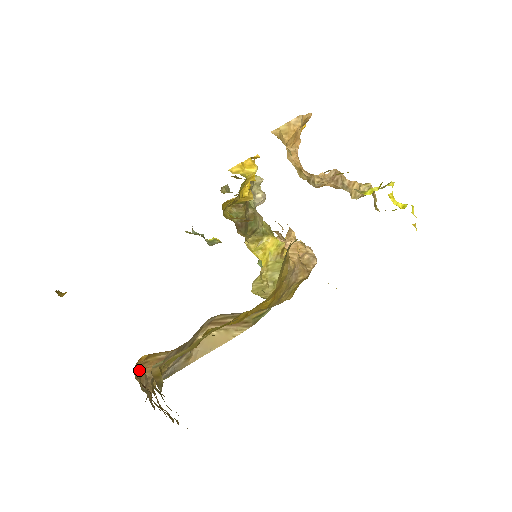
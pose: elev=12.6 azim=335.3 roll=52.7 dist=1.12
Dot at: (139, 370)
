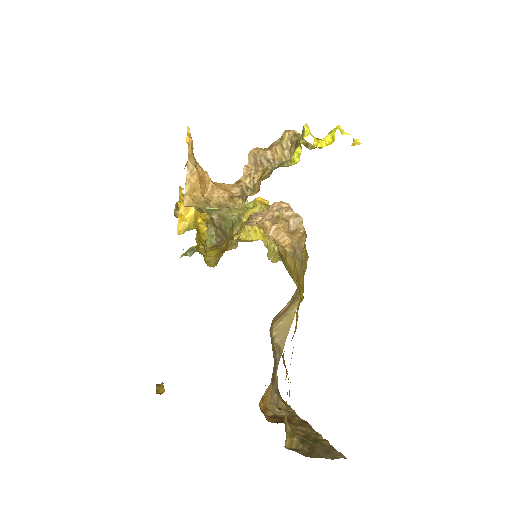
Dot at: (264, 406)
